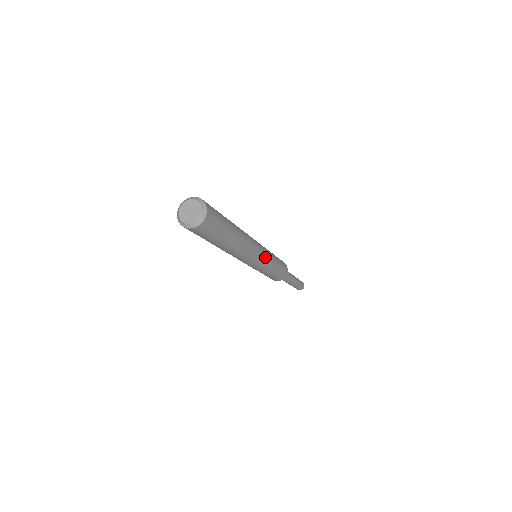
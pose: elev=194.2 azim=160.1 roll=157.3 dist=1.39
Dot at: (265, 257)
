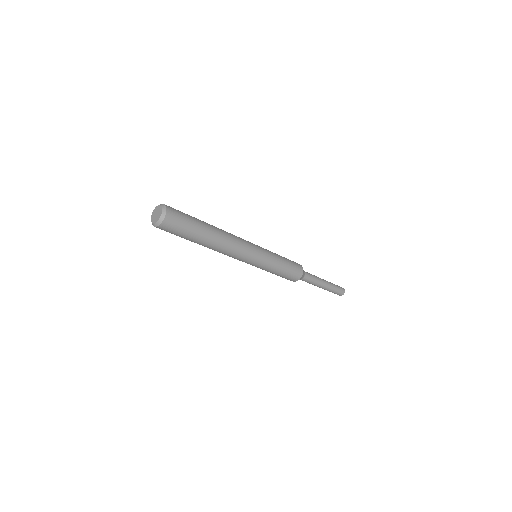
Dot at: (260, 251)
